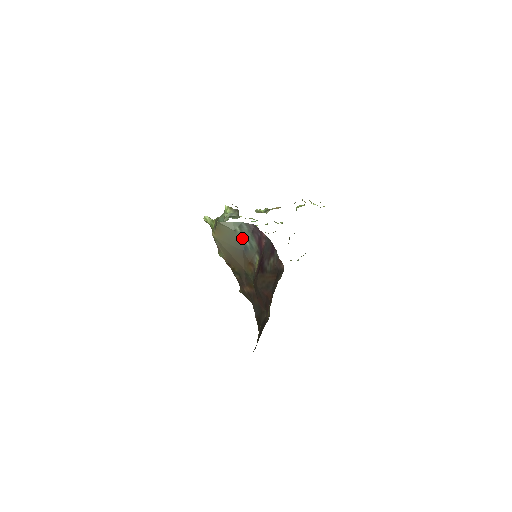
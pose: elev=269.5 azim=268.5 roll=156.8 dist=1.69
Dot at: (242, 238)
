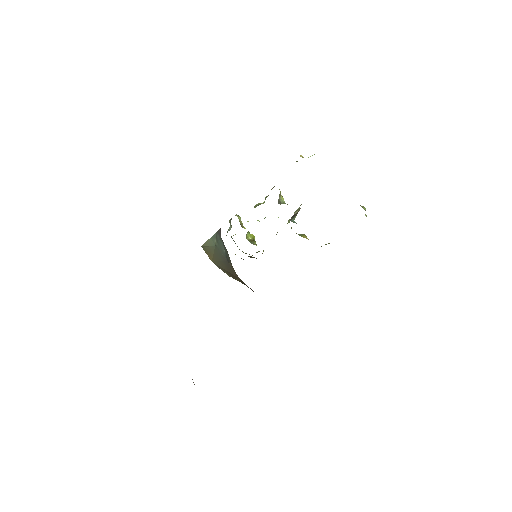
Dot at: (221, 249)
